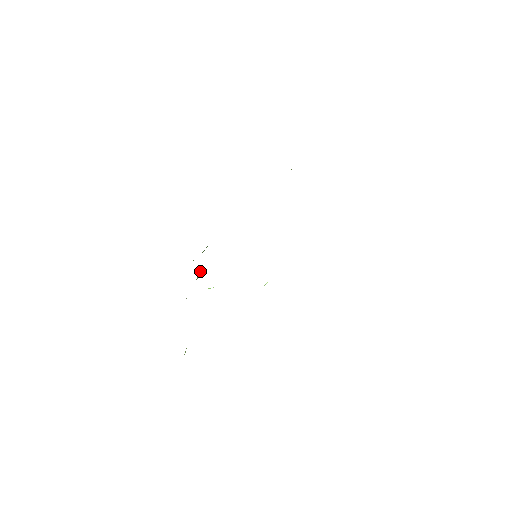
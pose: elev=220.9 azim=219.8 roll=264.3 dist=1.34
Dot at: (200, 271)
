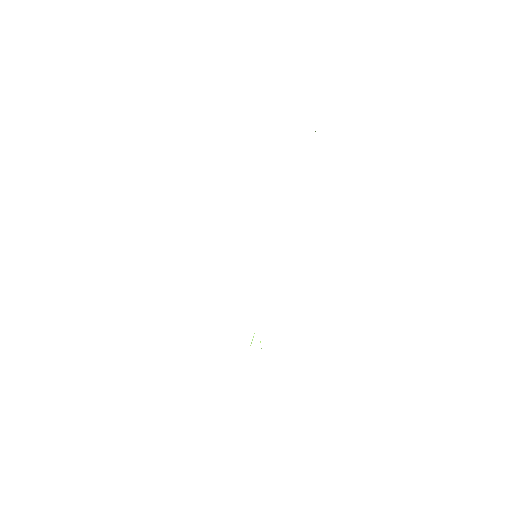
Dot at: occluded
